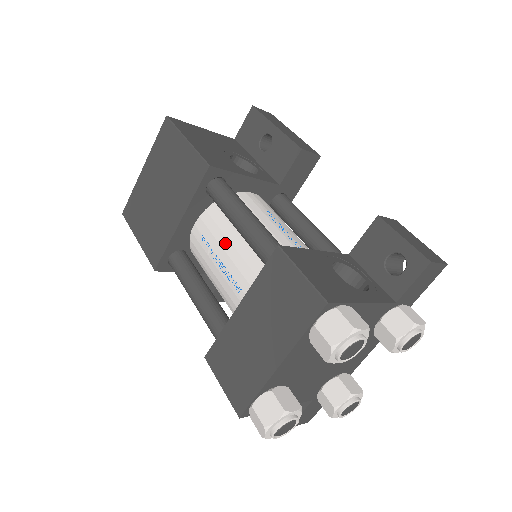
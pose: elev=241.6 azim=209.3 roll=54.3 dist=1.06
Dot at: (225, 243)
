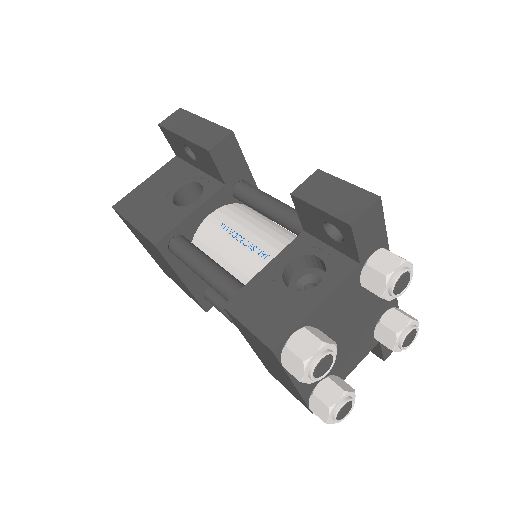
Dot at: occluded
